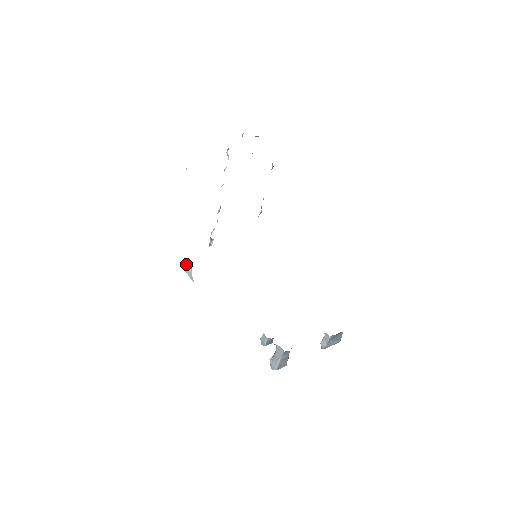
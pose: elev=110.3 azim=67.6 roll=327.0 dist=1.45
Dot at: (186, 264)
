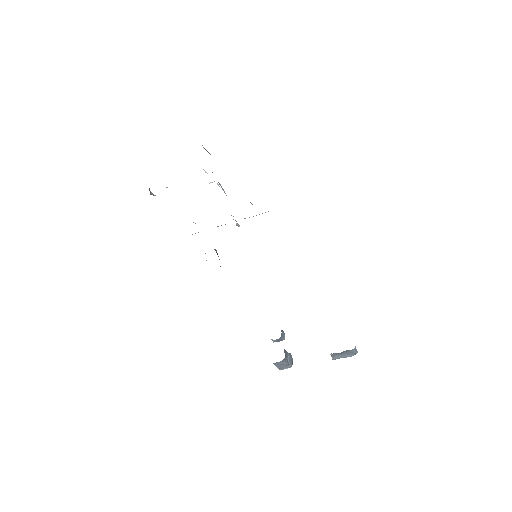
Dot at: occluded
